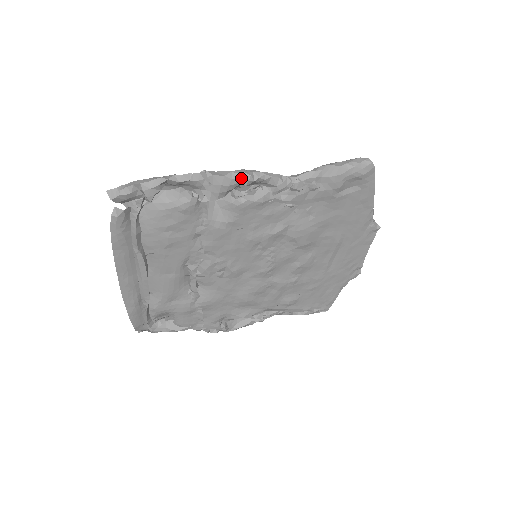
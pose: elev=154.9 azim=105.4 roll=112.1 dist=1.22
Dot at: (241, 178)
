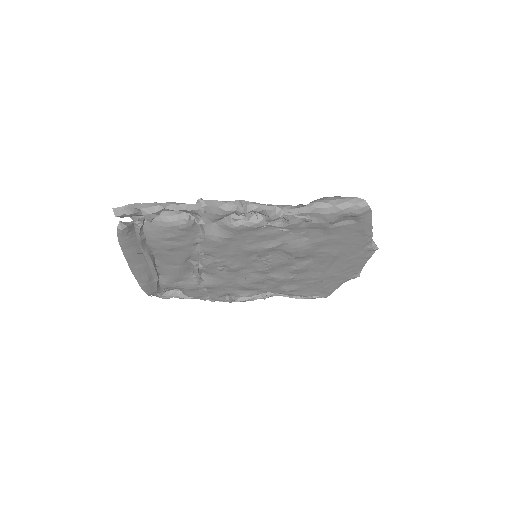
Dot at: (234, 210)
